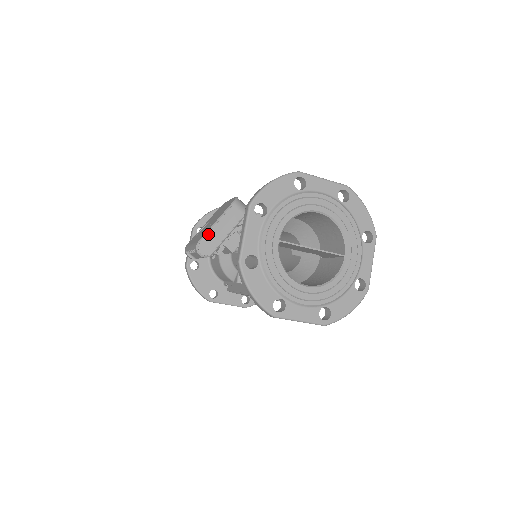
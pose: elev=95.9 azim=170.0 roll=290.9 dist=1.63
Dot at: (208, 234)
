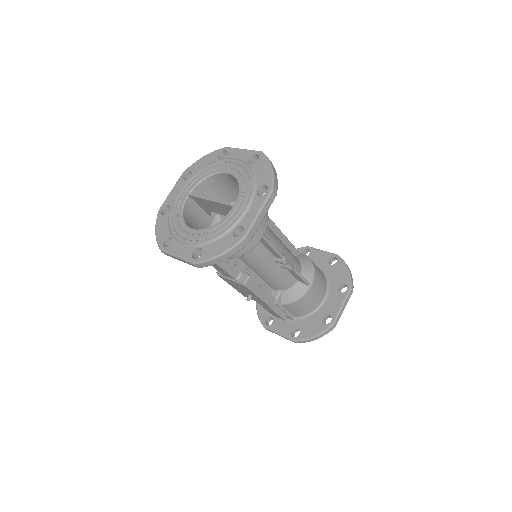
Dot at: occluded
